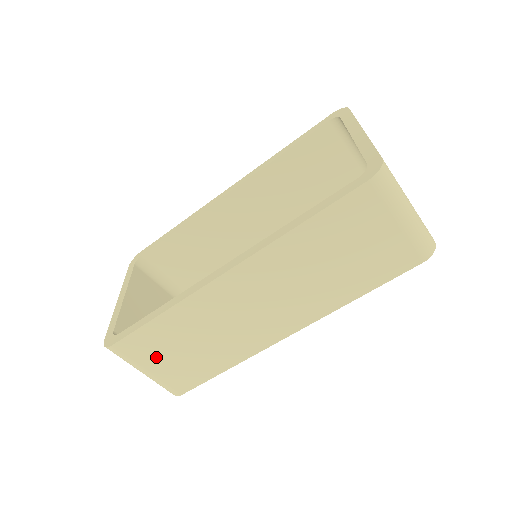
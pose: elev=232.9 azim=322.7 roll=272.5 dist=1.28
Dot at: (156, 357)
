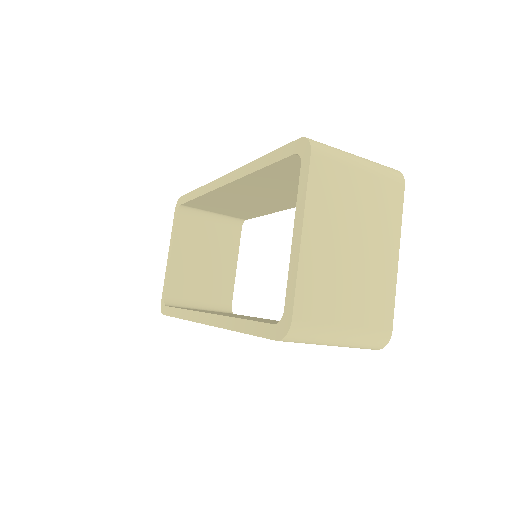
Dot at: occluded
